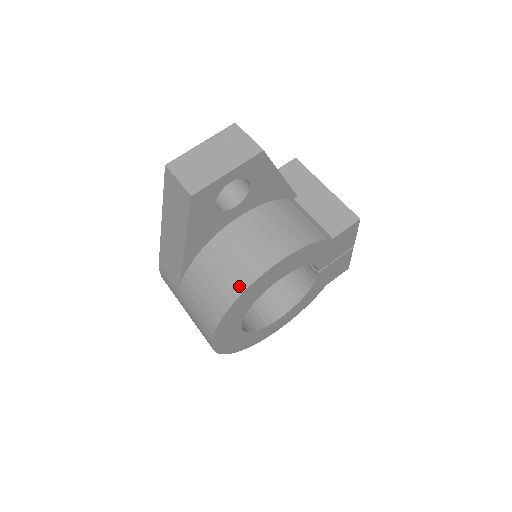
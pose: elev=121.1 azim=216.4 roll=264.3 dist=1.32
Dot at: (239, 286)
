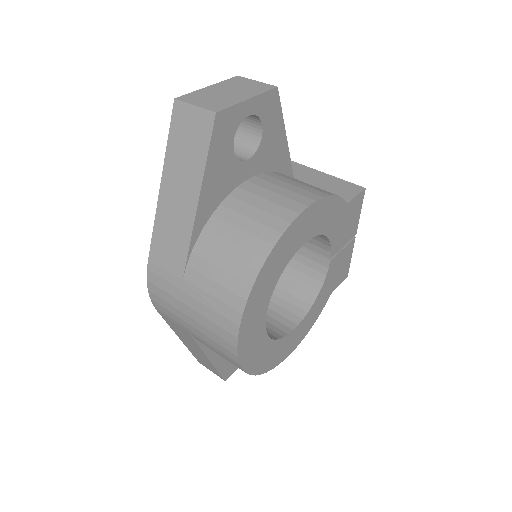
Dot at: (272, 234)
